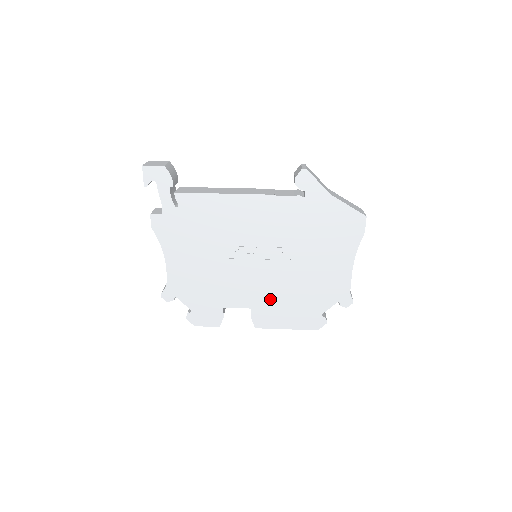
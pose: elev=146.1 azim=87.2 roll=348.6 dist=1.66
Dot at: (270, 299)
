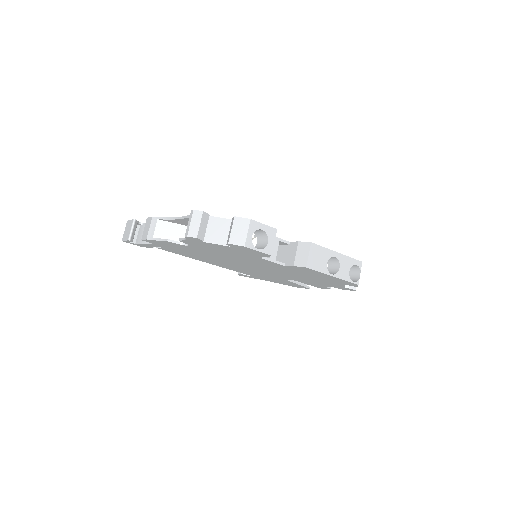
Dot at: occluded
